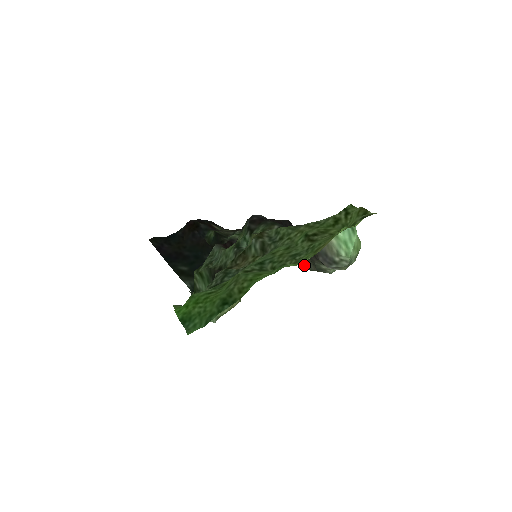
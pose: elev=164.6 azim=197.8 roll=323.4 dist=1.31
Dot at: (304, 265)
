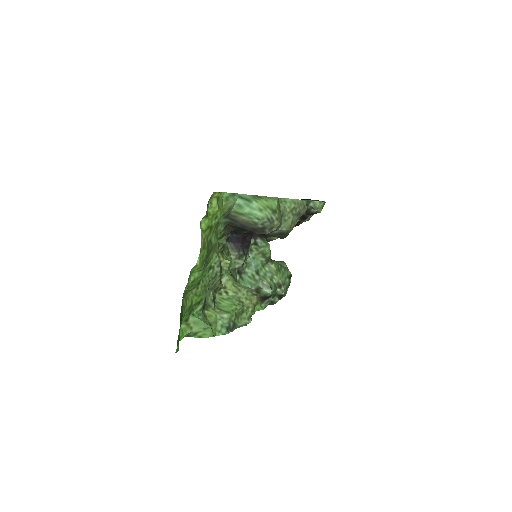
Dot at: (279, 237)
